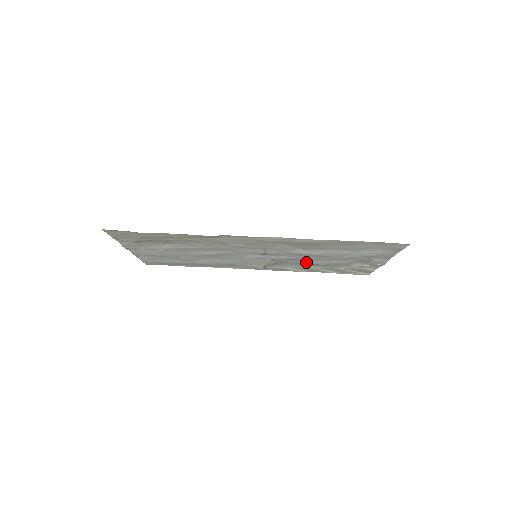
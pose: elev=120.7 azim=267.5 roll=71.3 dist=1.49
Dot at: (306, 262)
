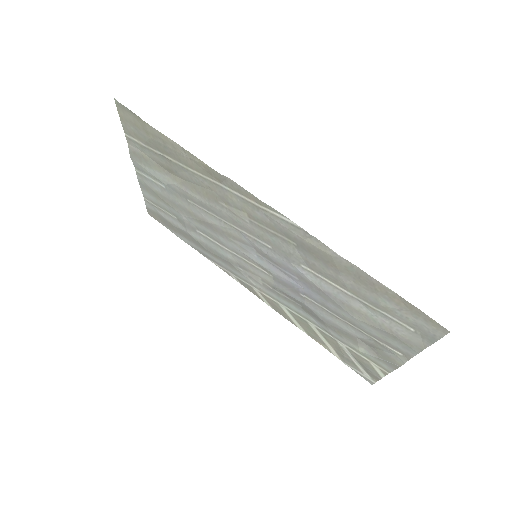
Dot at: (308, 305)
